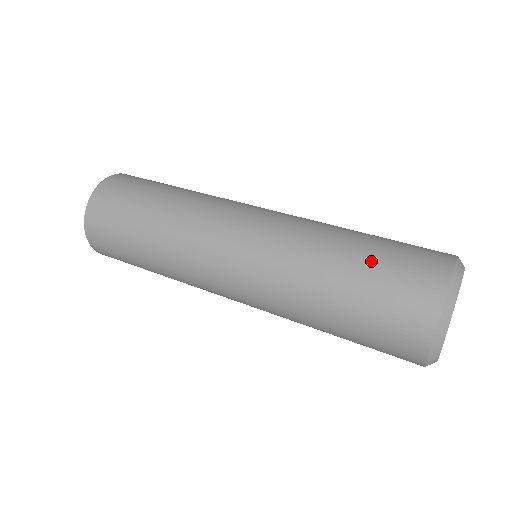
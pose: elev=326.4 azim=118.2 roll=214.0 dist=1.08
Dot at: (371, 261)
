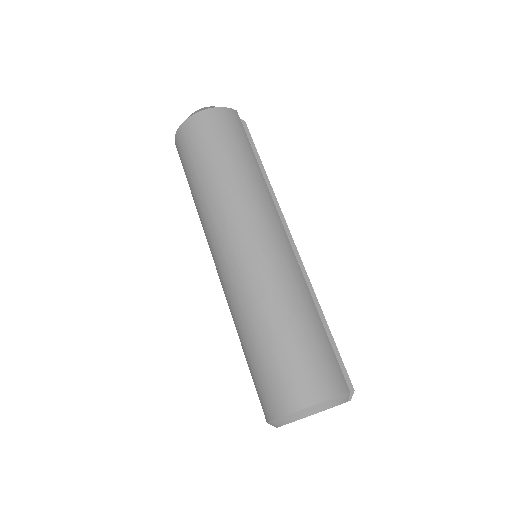
Dot at: (283, 347)
